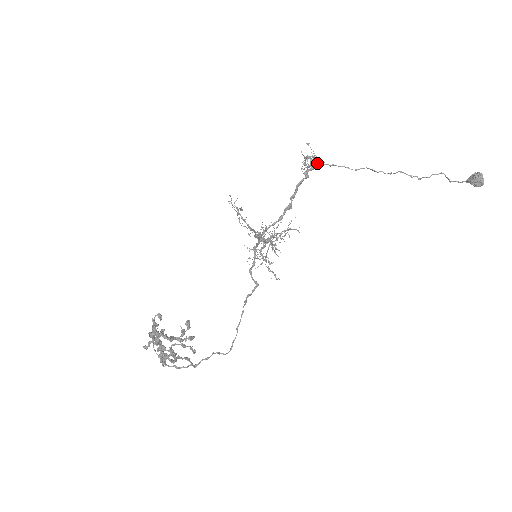
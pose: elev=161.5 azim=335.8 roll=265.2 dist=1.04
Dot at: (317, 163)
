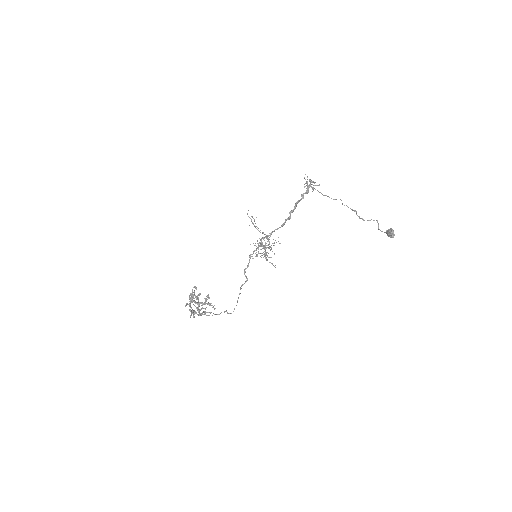
Dot at: (312, 187)
